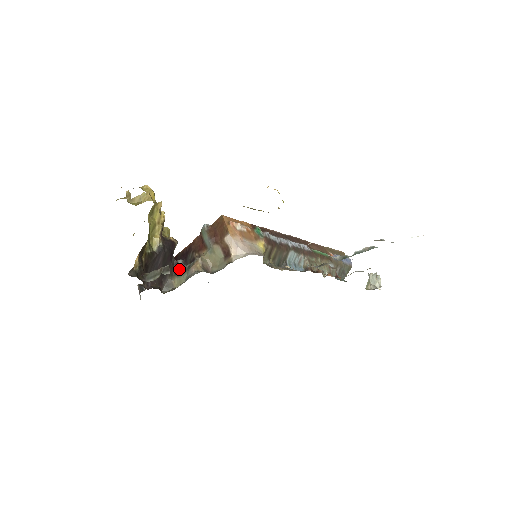
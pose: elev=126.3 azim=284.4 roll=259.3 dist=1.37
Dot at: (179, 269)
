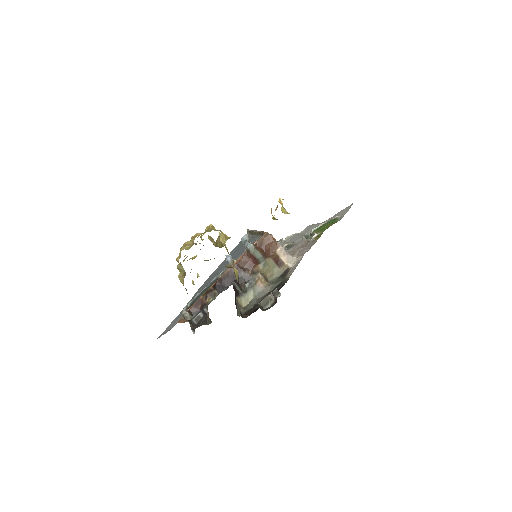
Dot at: (238, 290)
